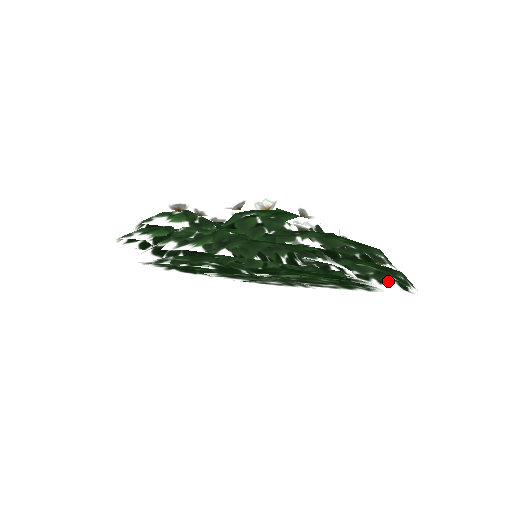
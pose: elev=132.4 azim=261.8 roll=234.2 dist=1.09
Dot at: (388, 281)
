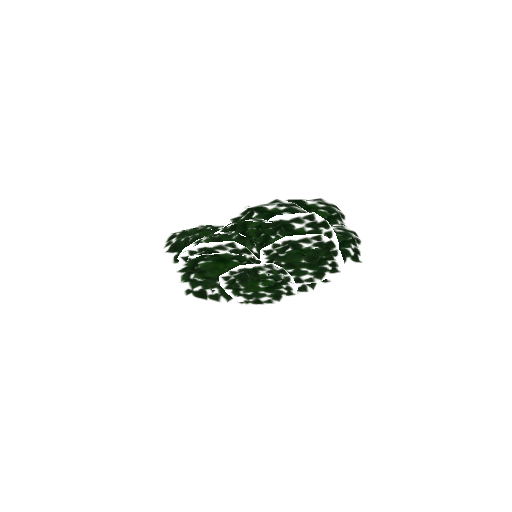
Dot at: (344, 226)
